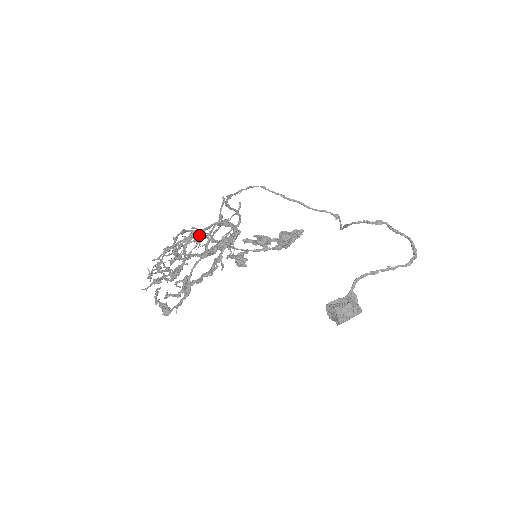
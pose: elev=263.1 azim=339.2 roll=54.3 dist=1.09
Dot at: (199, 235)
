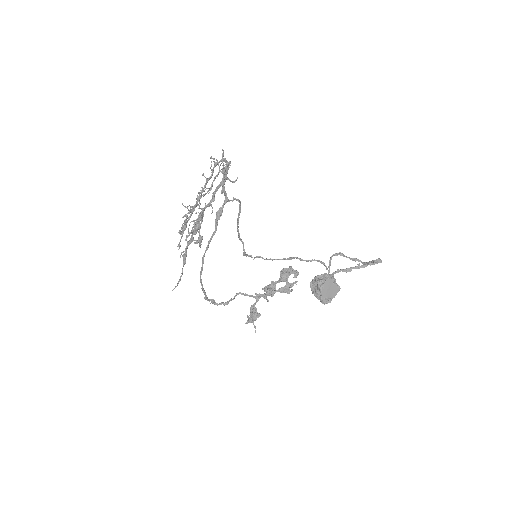
Dot at: (225, 304)
